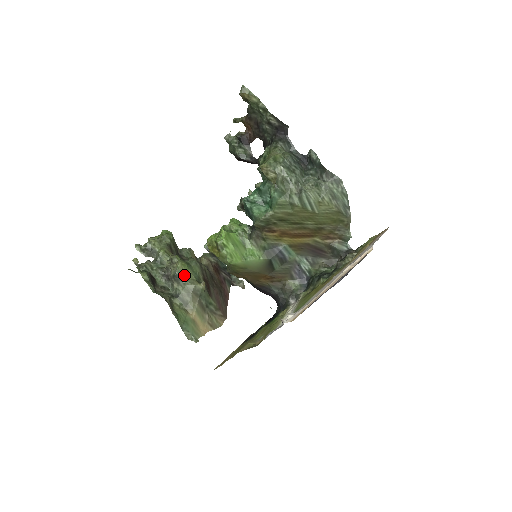
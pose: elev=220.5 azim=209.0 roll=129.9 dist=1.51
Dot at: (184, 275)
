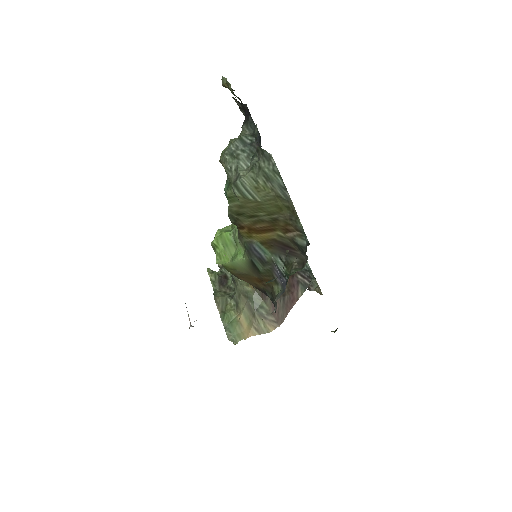
Dot at: occluded
